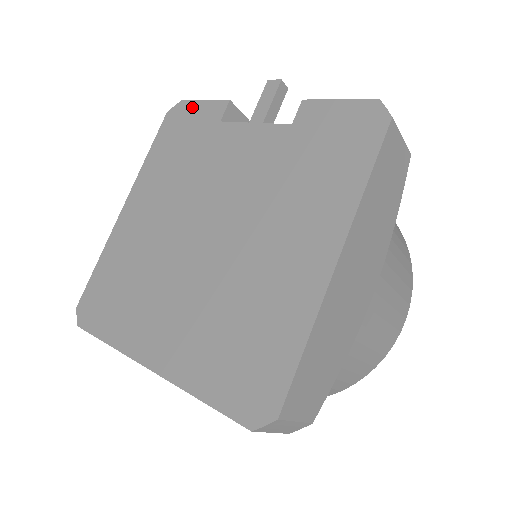
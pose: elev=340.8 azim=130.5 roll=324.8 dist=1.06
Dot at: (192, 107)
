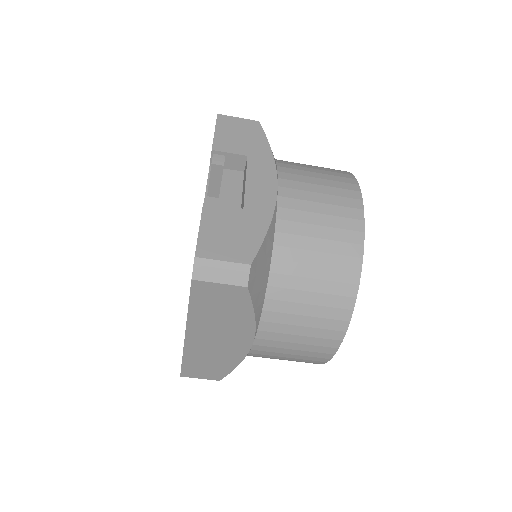
Dot at: occluded
